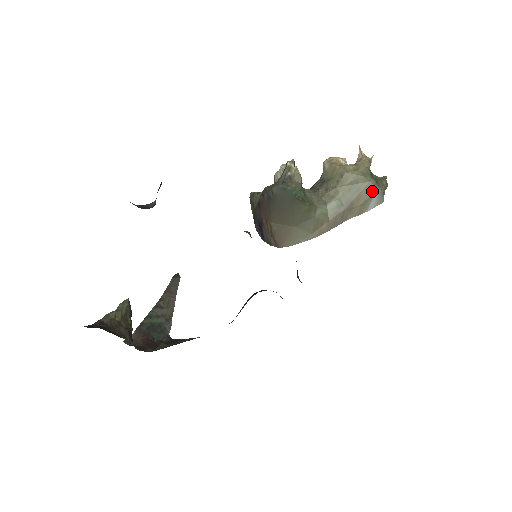
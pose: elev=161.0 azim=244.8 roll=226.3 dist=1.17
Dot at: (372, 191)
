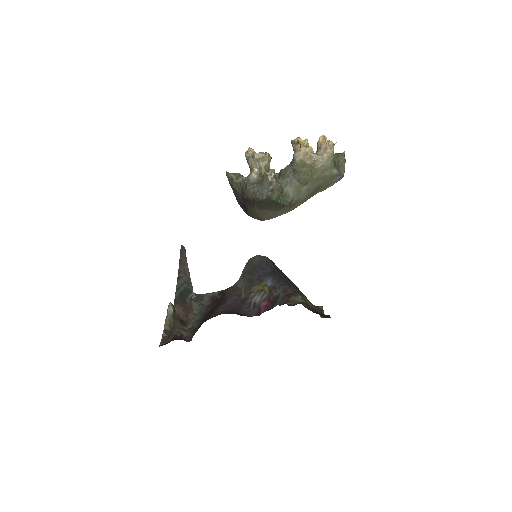
Dot at: (335, 178)
